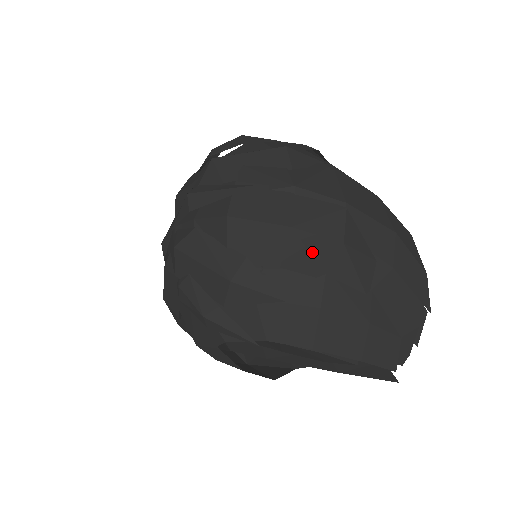
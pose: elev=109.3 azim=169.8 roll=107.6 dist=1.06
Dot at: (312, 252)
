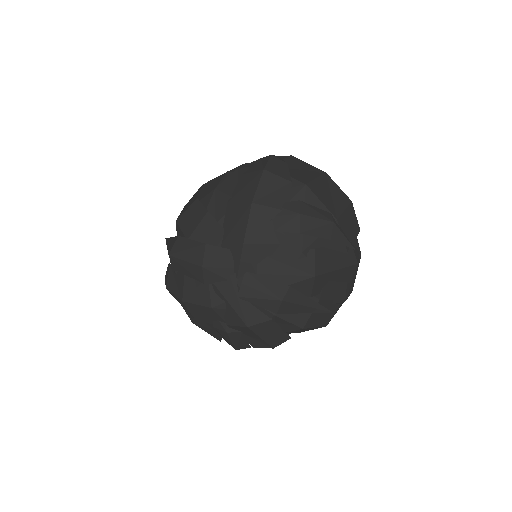
Dot at: occluded
